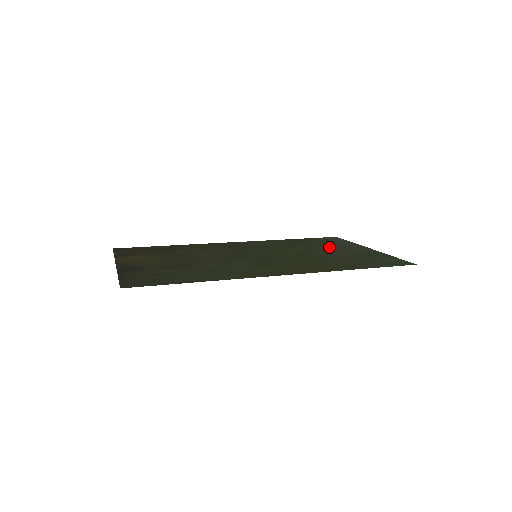
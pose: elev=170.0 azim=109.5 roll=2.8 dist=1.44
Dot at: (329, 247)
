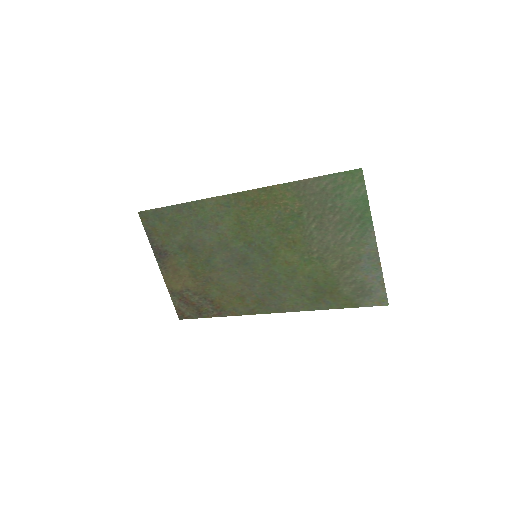
Dot at: (339, 261)
